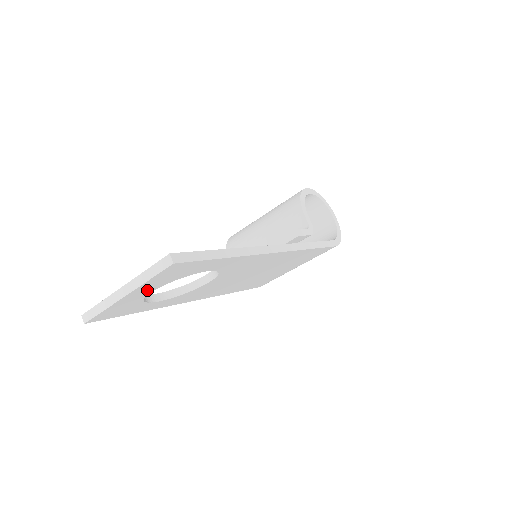
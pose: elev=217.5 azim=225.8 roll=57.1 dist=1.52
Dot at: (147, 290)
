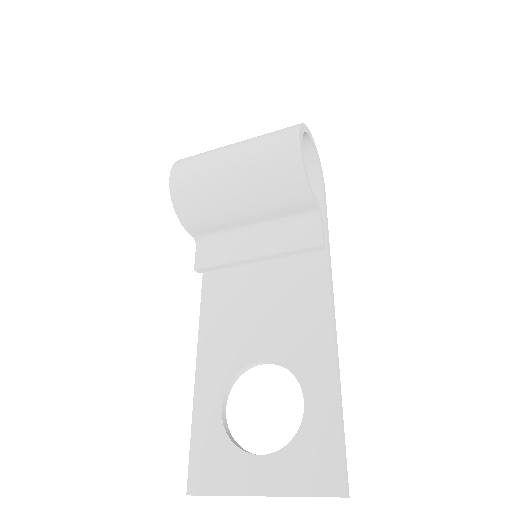
Dot at: occluded
